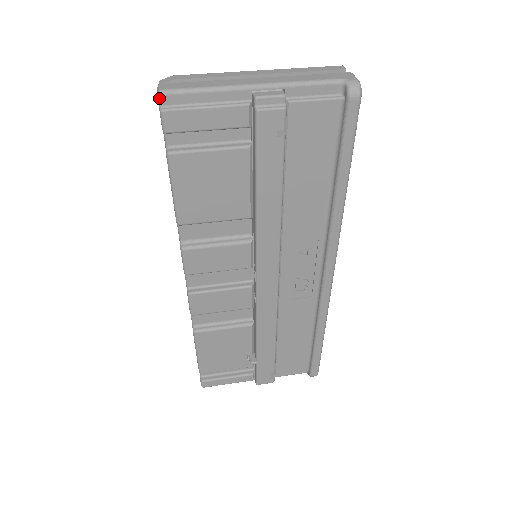
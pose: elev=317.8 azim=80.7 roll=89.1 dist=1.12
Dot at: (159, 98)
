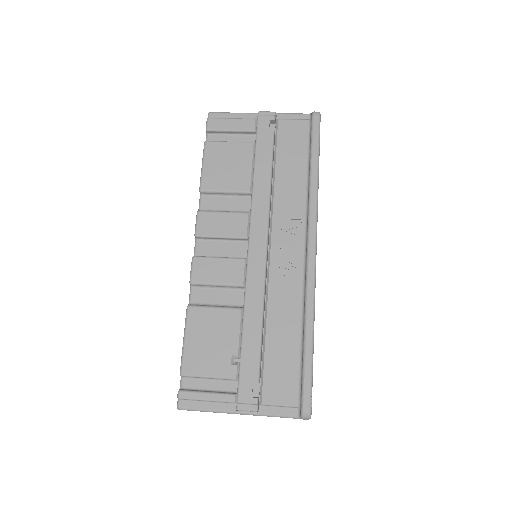
Dot at: (208, 115)
